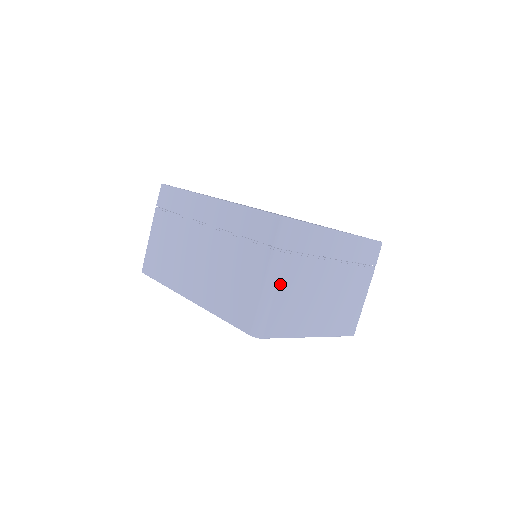
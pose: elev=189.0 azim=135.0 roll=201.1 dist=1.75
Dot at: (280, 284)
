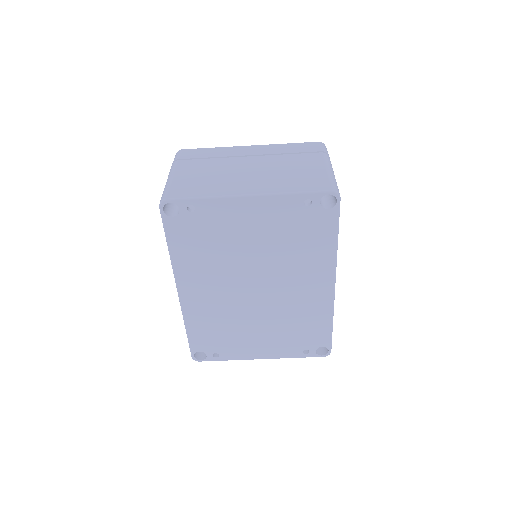
Dot at: (178, 173)
